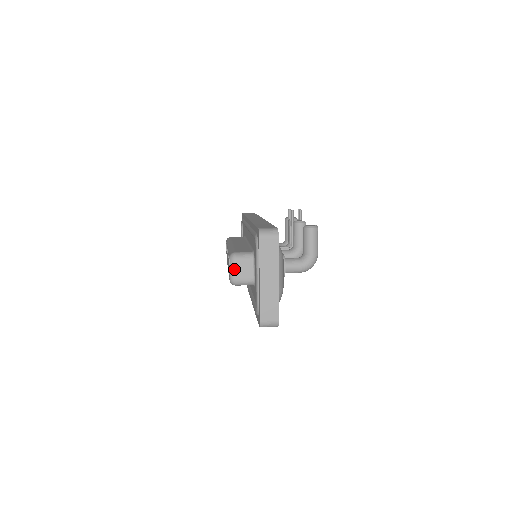
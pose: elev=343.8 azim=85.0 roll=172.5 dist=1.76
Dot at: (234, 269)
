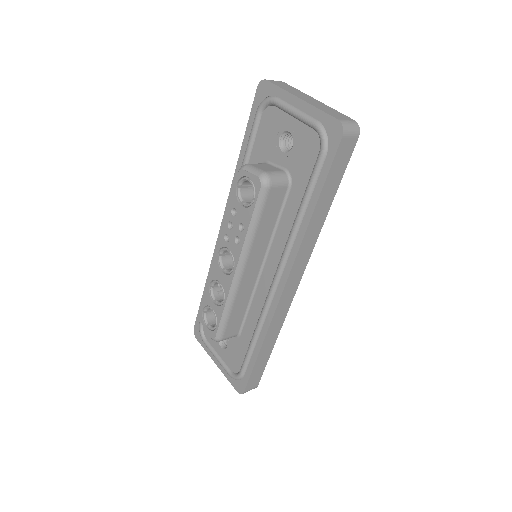
Dot at: (255, 168)
